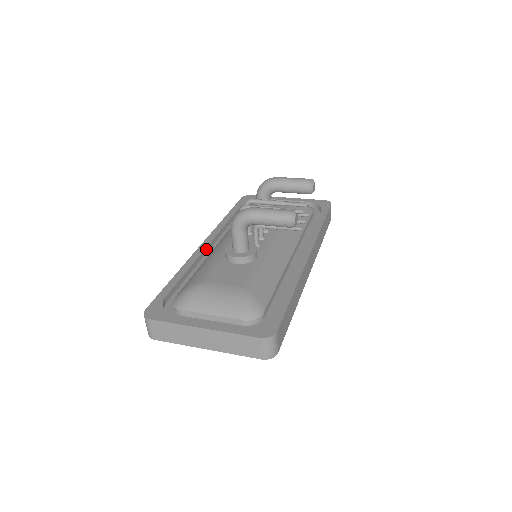
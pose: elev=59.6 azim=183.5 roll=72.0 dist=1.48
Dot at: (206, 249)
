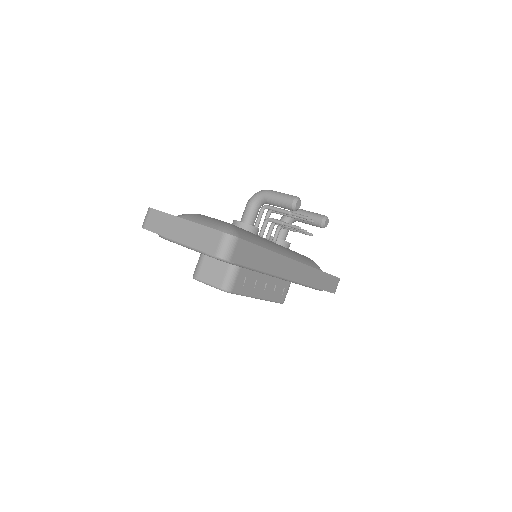
Dot at: occluded
